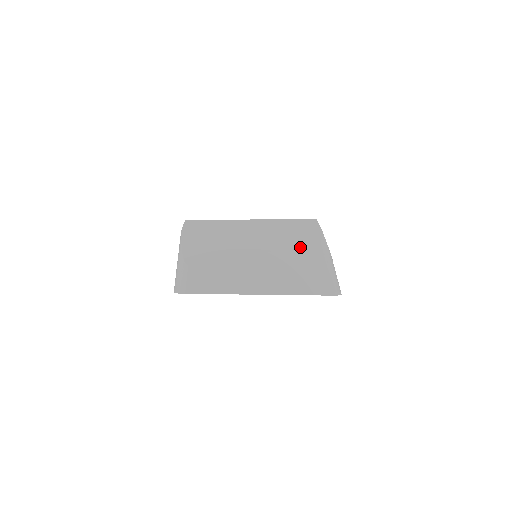
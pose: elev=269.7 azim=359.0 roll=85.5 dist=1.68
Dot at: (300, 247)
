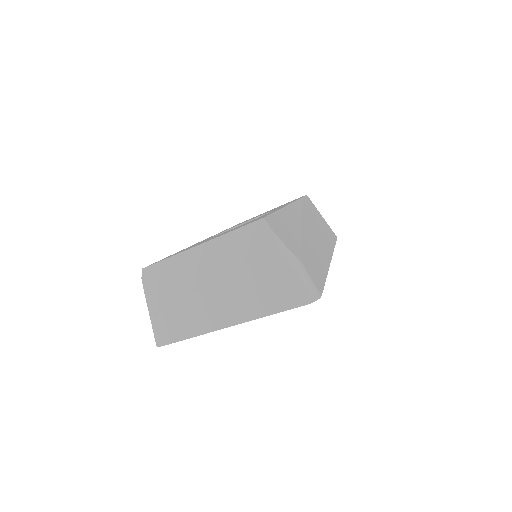
Dot at: (253, 260)
